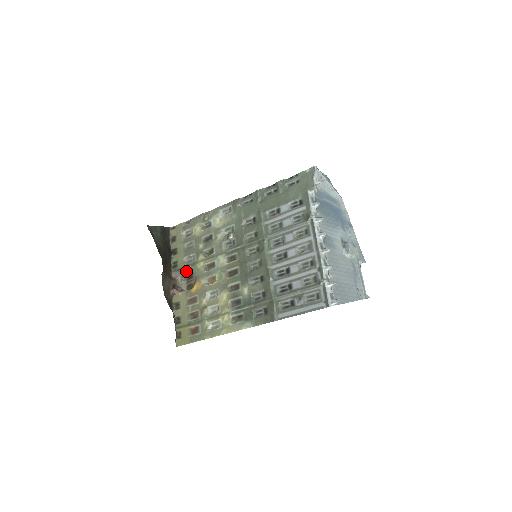
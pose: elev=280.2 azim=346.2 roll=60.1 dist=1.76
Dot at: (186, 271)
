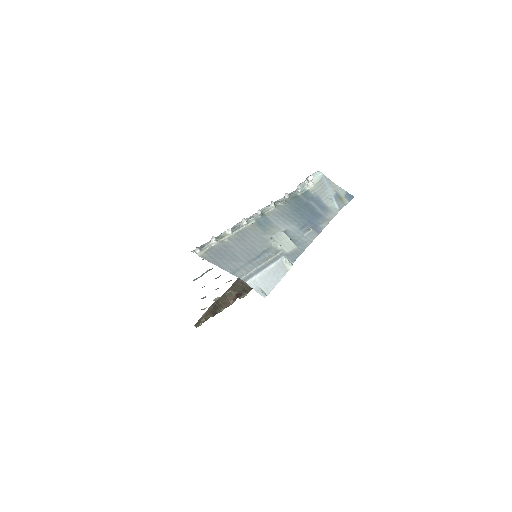
Dot at: occluded
